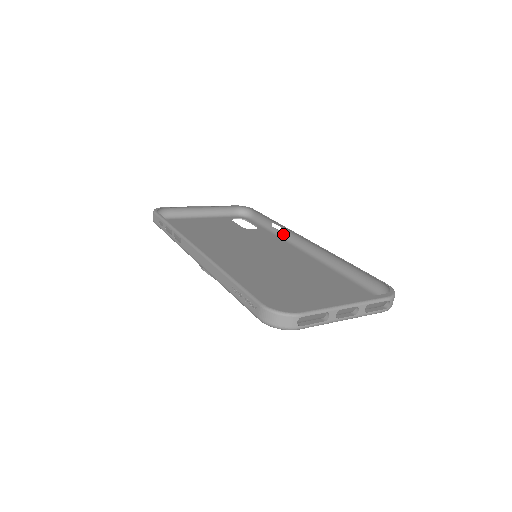
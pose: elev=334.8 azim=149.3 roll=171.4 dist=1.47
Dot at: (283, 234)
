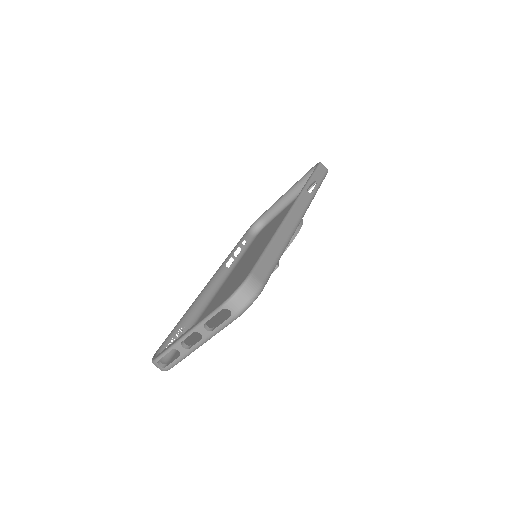
Dot at: (311, 194)
